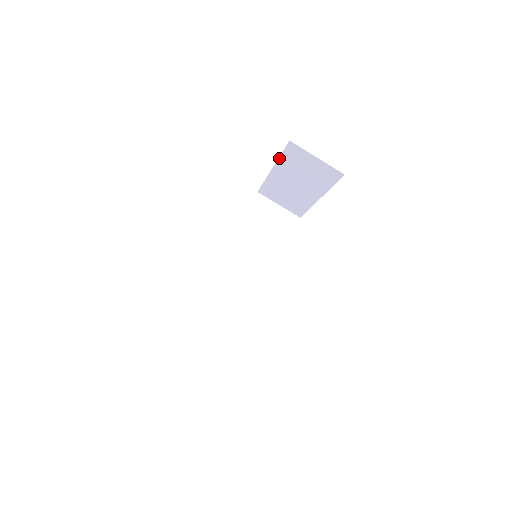
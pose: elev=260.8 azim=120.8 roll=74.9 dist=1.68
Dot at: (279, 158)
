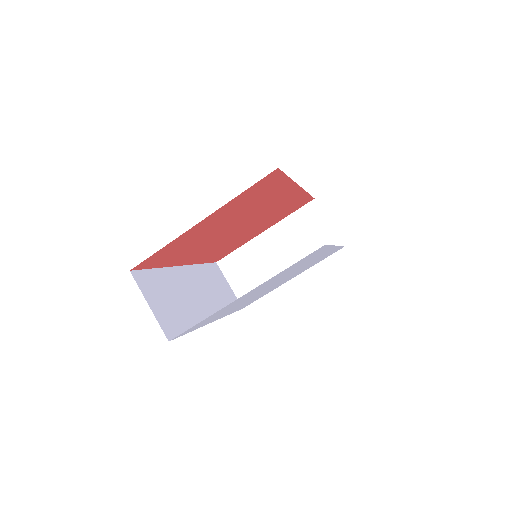
Dot at: (286, 218)
